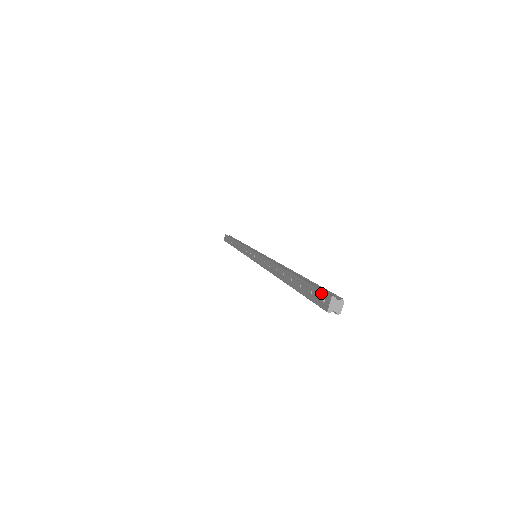
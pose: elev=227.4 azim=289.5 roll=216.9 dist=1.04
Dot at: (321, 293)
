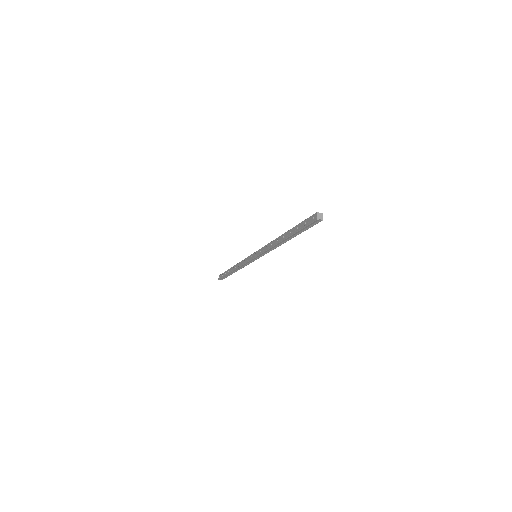
Dot at: (311, 217)
